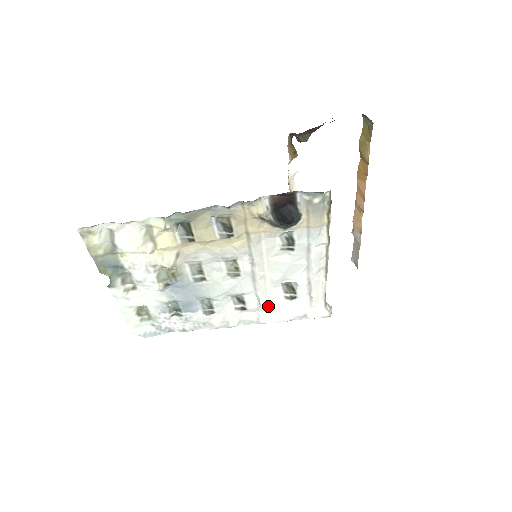
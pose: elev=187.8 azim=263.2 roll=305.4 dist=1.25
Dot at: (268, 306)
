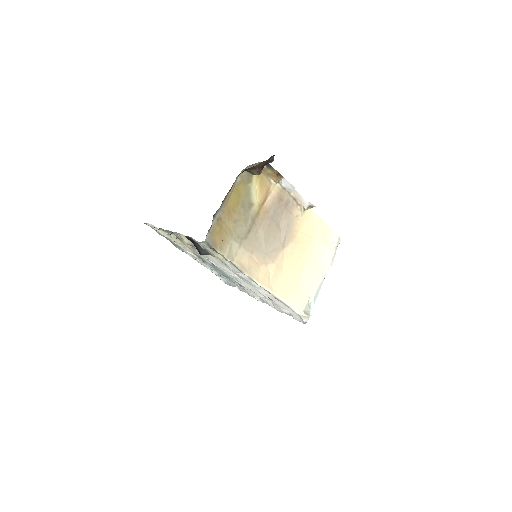
Dot at: (263, 297)
